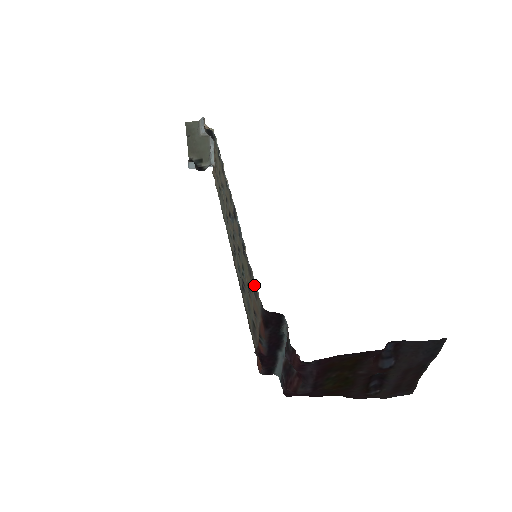
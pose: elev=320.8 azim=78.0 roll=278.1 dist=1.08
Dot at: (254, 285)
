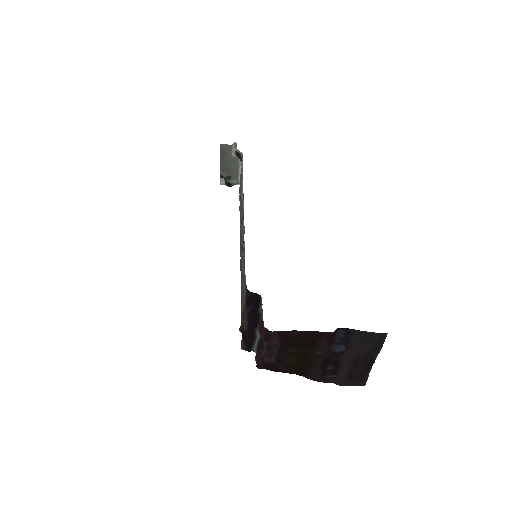
Dot at: occluded
